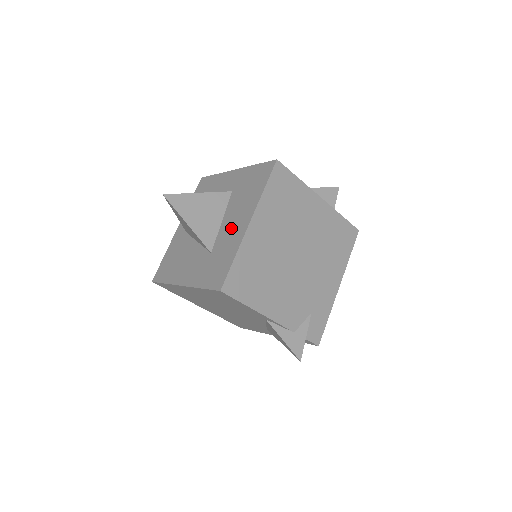
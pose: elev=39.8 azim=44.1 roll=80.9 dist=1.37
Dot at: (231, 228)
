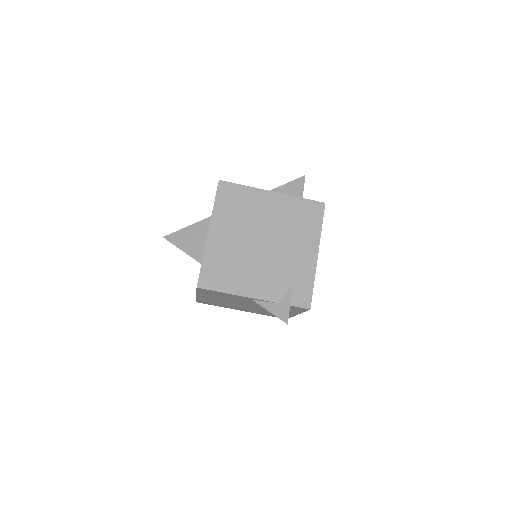
Dot at: occluded
